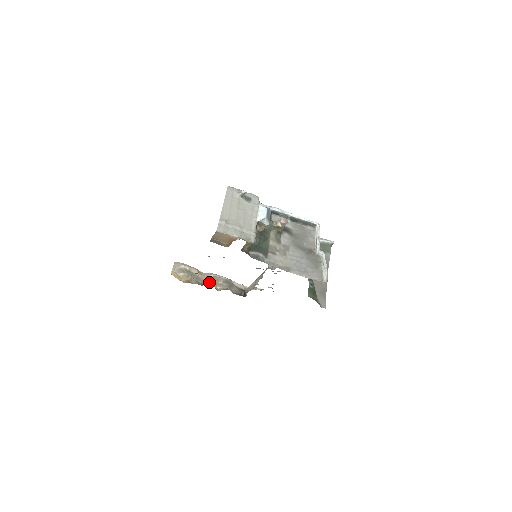
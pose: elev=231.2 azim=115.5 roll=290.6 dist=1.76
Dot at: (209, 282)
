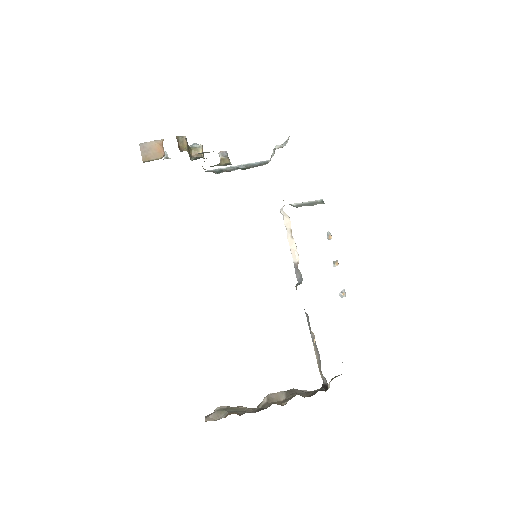
Dot at: (267, 406)
